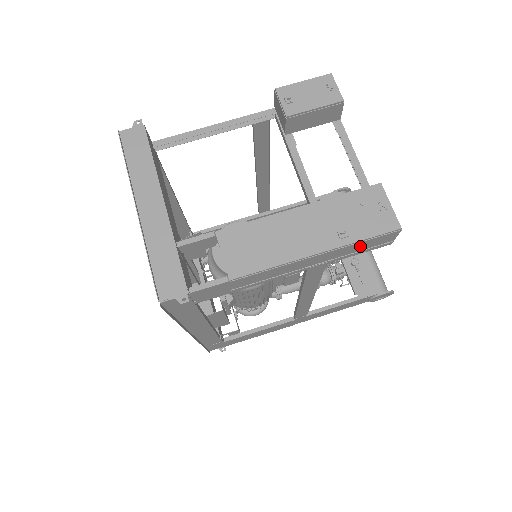
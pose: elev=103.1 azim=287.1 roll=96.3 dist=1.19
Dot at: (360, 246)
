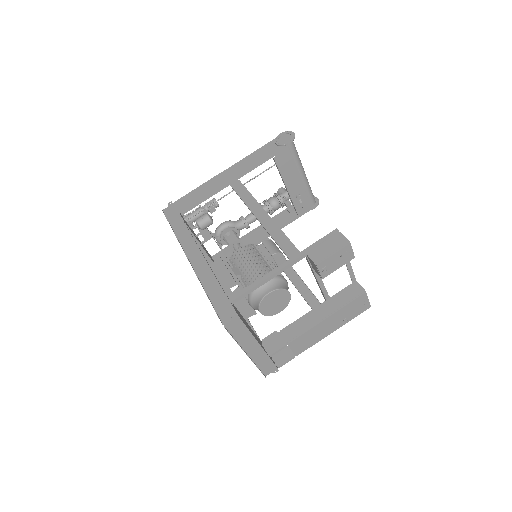
Dot at: occluded
